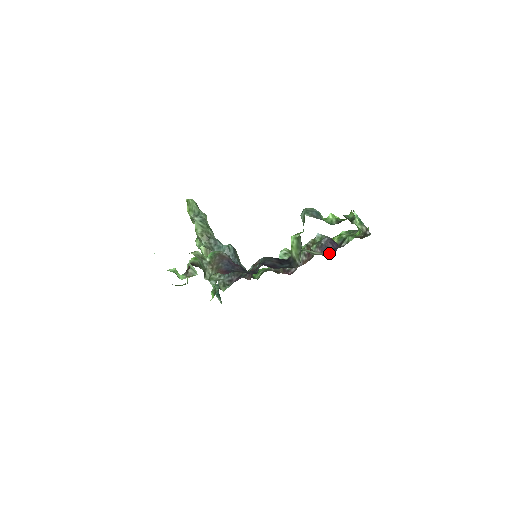
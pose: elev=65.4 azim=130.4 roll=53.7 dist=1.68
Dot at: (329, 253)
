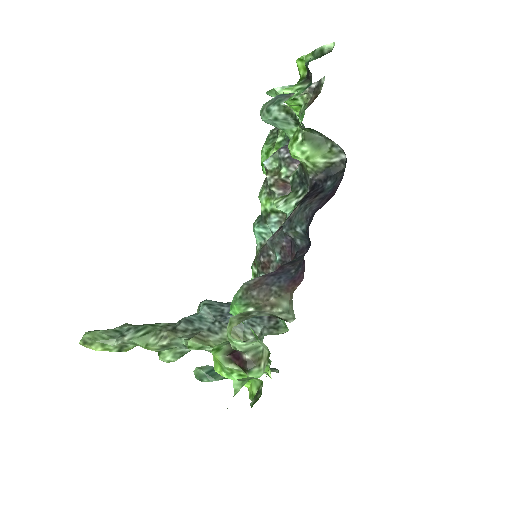
Dot at: occluded
